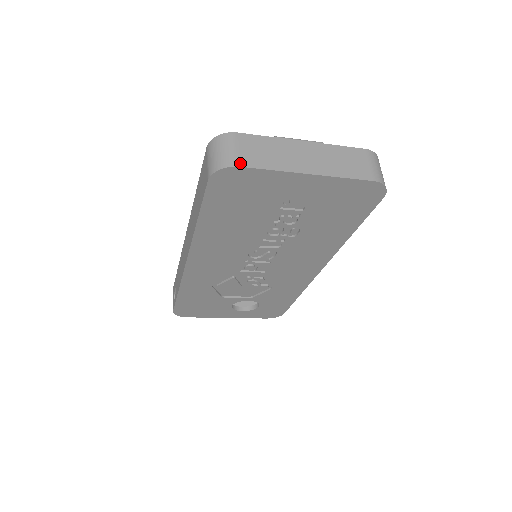
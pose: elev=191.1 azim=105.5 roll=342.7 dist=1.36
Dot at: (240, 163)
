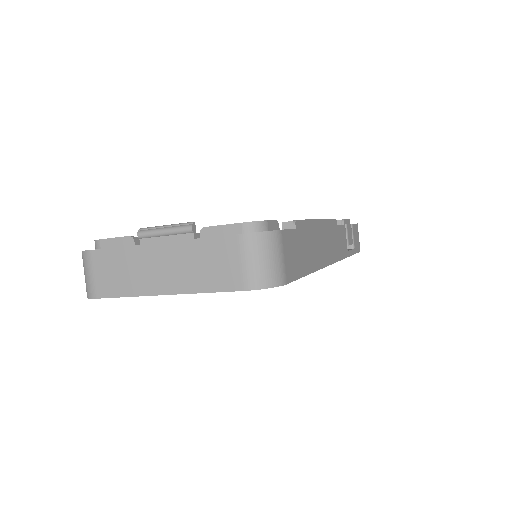
Dot at: (97, 294)
